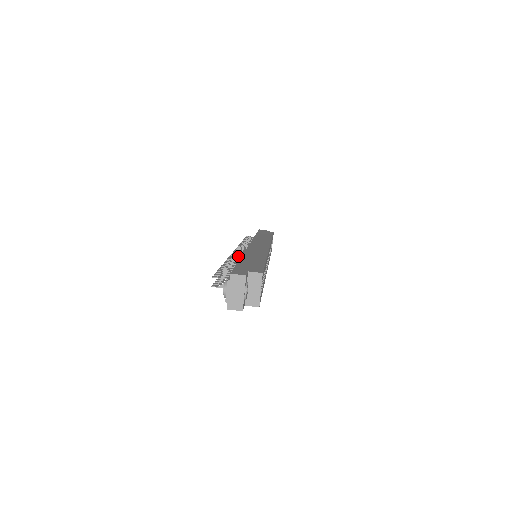
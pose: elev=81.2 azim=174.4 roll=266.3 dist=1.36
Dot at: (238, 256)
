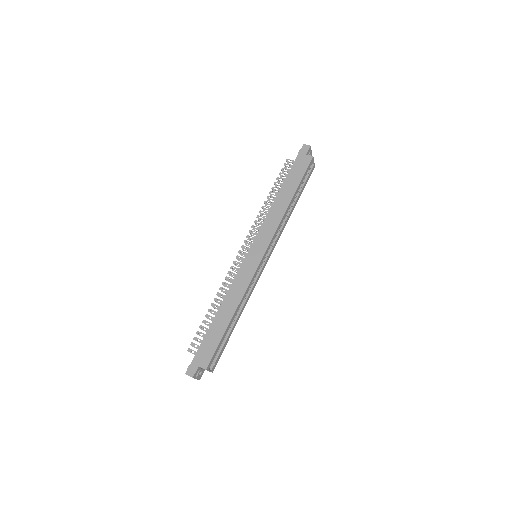
Dot at: occluded
